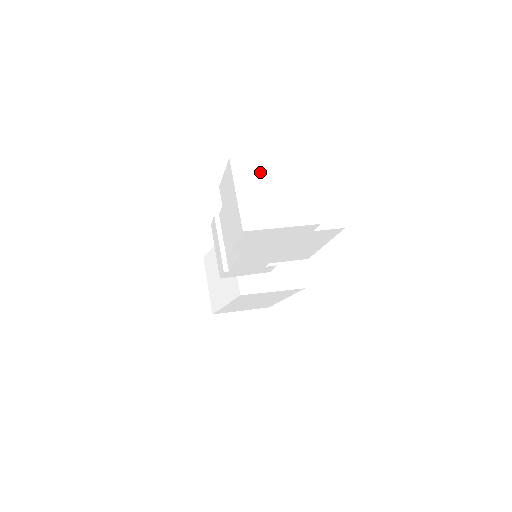
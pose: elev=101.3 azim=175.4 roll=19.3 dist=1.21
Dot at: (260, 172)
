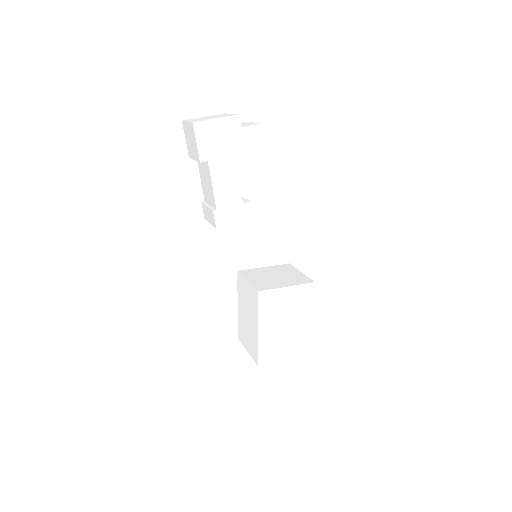
Dot at: (200, 118)
